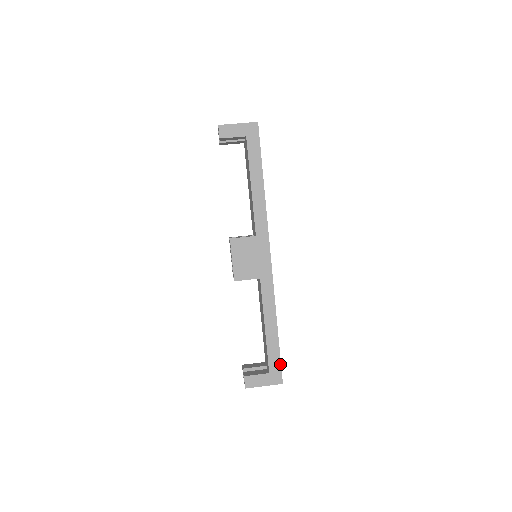
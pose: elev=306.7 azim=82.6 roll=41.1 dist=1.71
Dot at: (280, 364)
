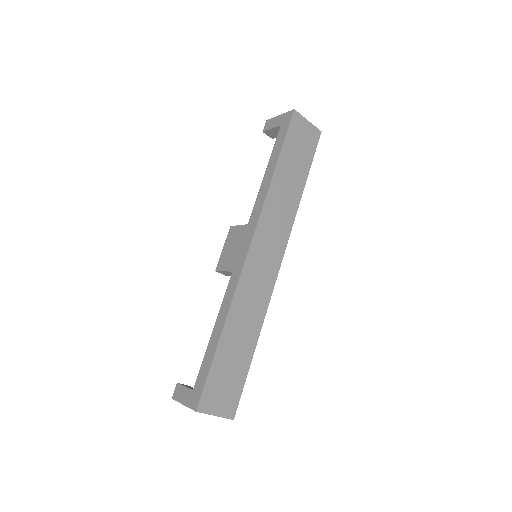
Dot at: (204, 383)
